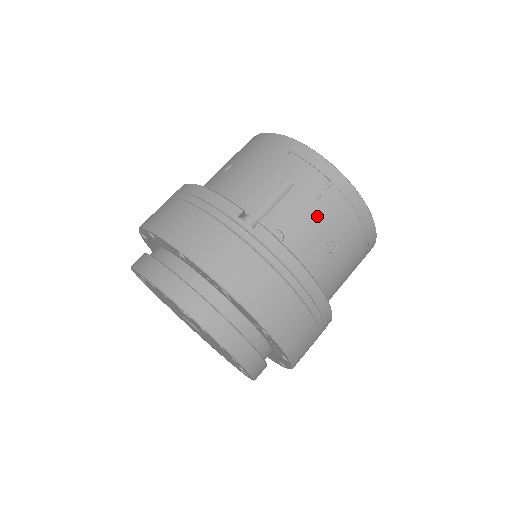
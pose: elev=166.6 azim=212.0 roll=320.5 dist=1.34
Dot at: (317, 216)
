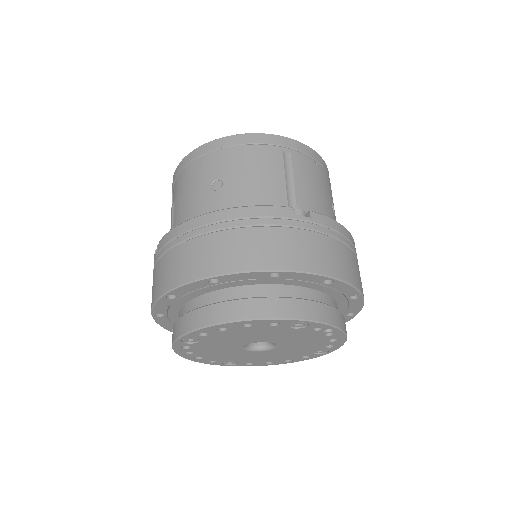
Dot at: (190, 190)
